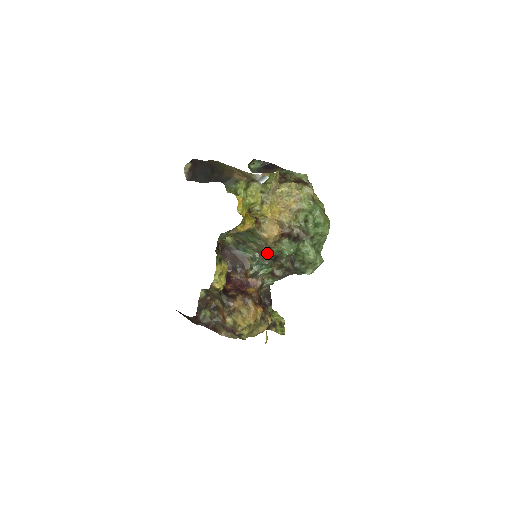
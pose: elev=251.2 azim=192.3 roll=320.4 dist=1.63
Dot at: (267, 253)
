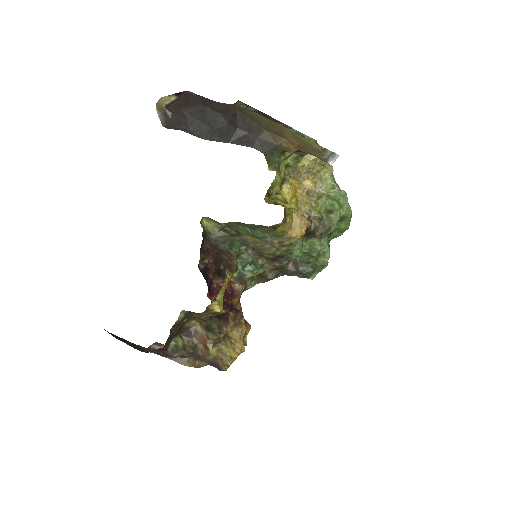
Dot at: (268, 251)
